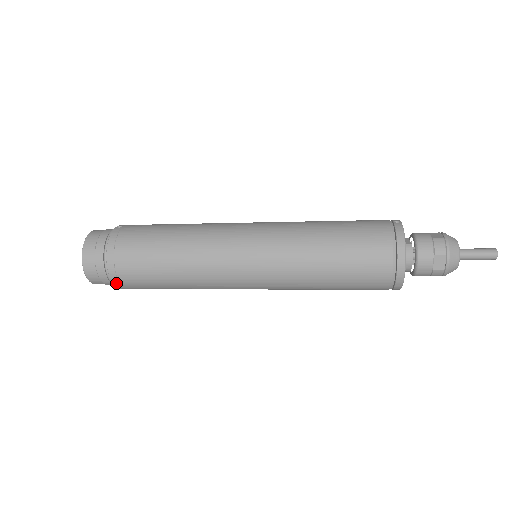
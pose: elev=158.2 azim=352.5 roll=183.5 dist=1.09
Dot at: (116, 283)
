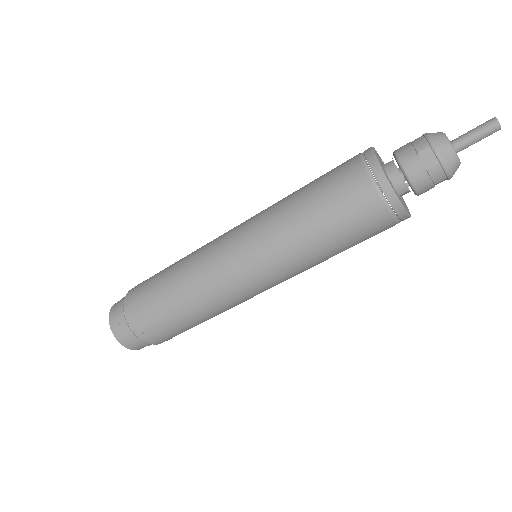
Dot at: (140, 335)
